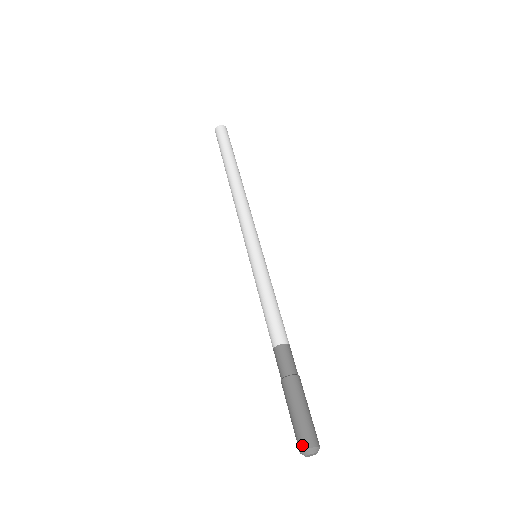
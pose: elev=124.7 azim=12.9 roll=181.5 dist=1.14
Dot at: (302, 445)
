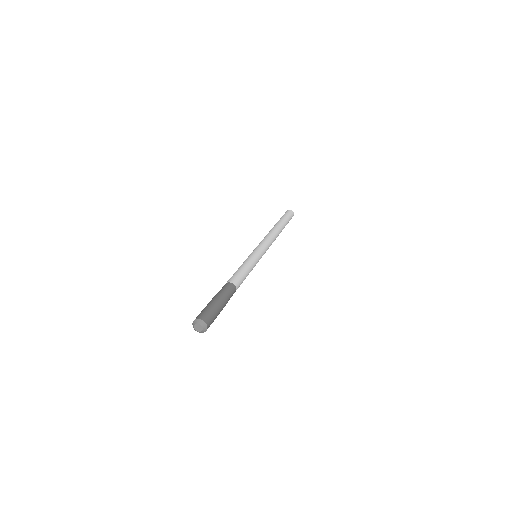
Dot at: (201, 317)
